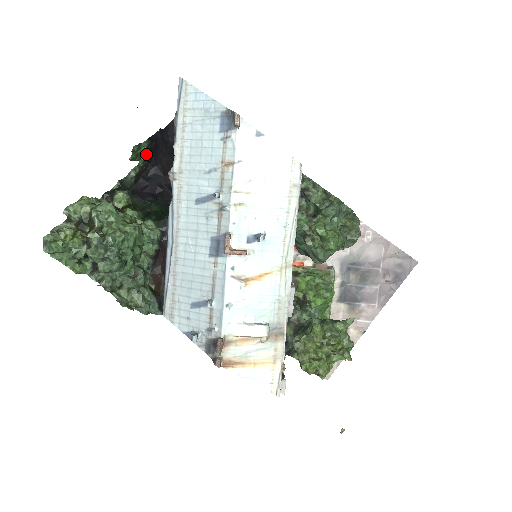
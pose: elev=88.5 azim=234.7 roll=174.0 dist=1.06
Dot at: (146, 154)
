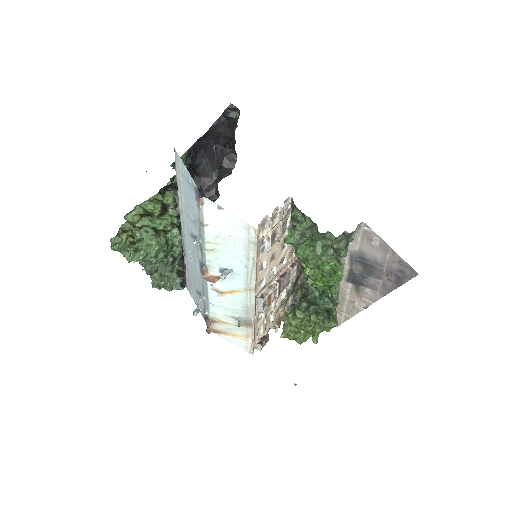
Dot at: (186, 163)
